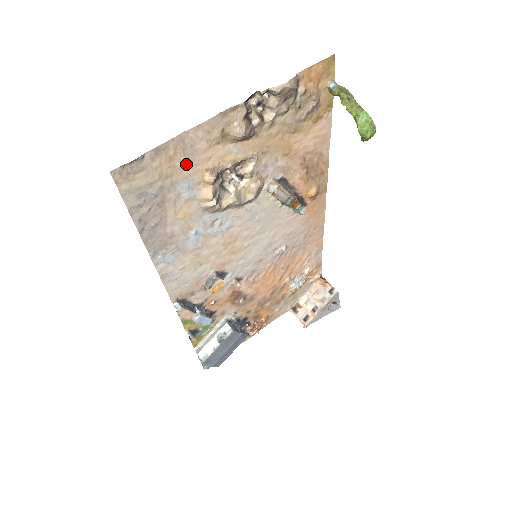
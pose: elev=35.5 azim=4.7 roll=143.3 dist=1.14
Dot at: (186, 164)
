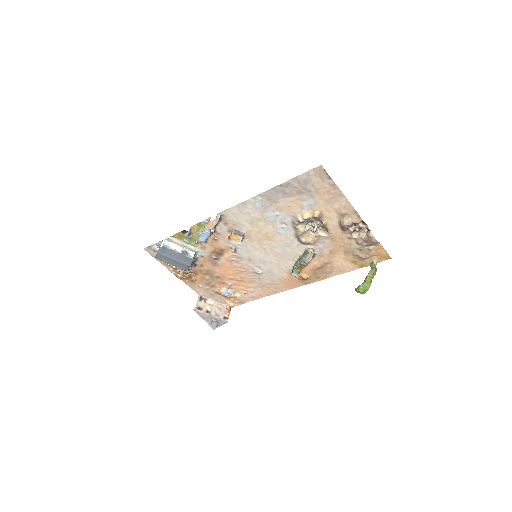
Dot at: (325, 200)
